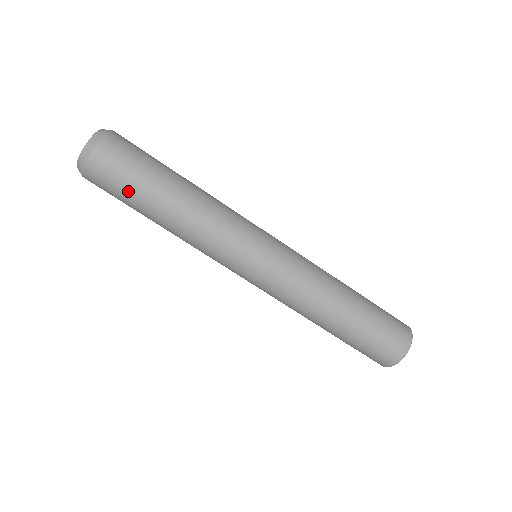
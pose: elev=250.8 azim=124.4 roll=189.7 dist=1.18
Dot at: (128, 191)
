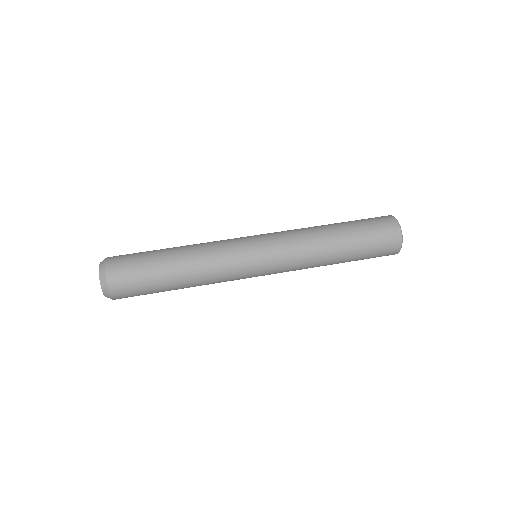
Dot at: (143, 254)
